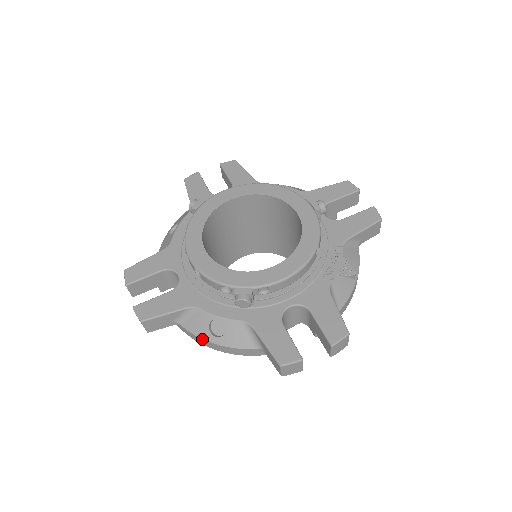
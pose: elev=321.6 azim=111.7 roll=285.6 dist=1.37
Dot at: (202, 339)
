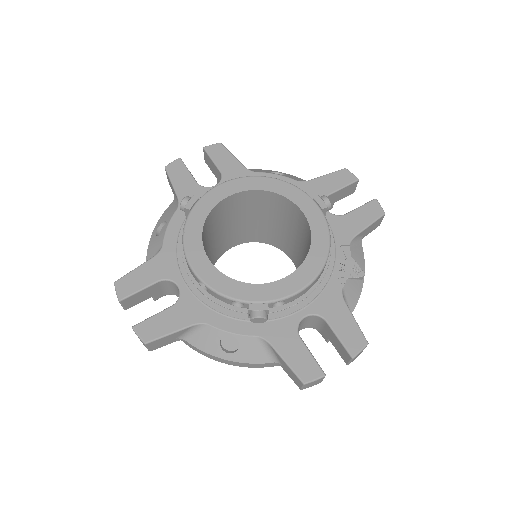
Dot at: (212, 355)
